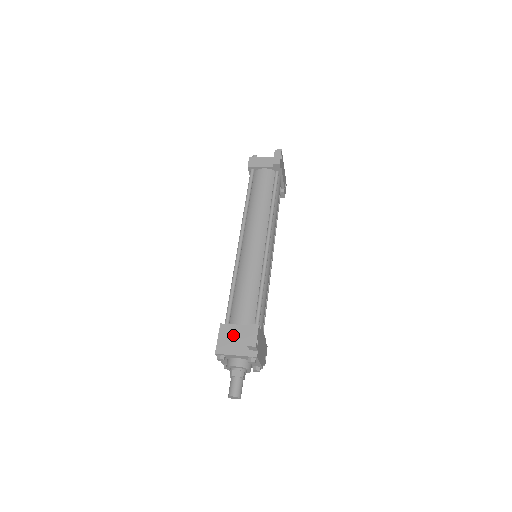
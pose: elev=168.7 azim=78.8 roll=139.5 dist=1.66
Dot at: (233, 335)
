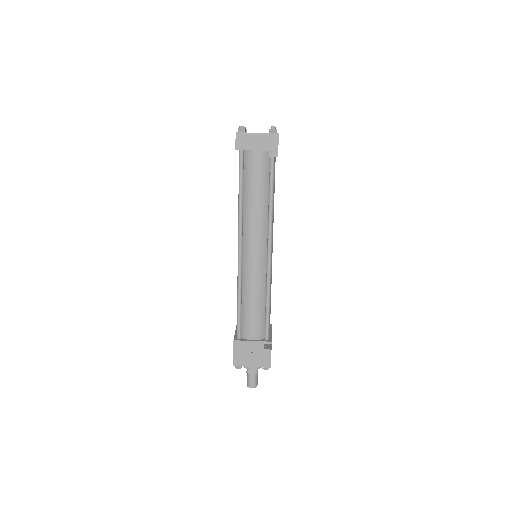
Dot at: (247, 350)
